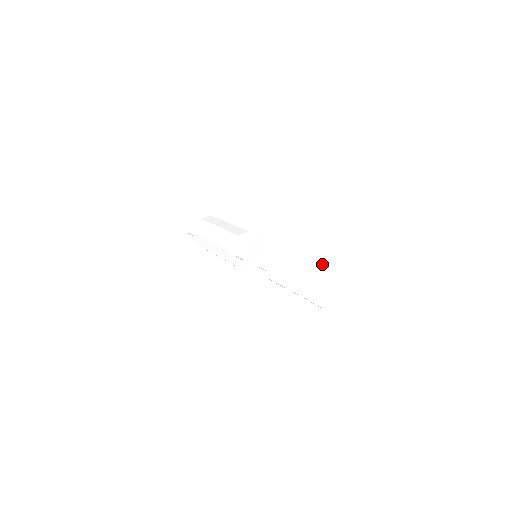
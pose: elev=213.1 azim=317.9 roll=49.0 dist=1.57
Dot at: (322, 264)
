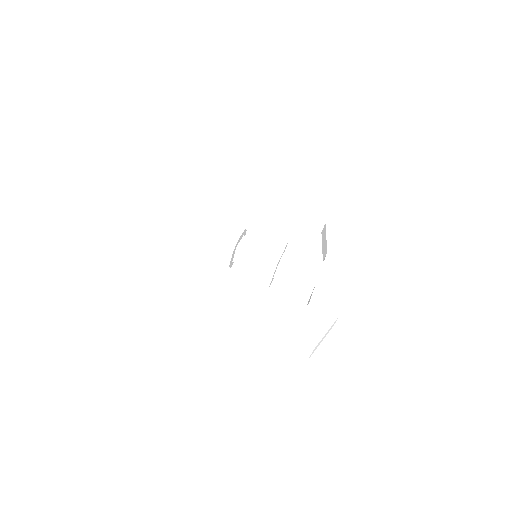
Dot at: occluded
